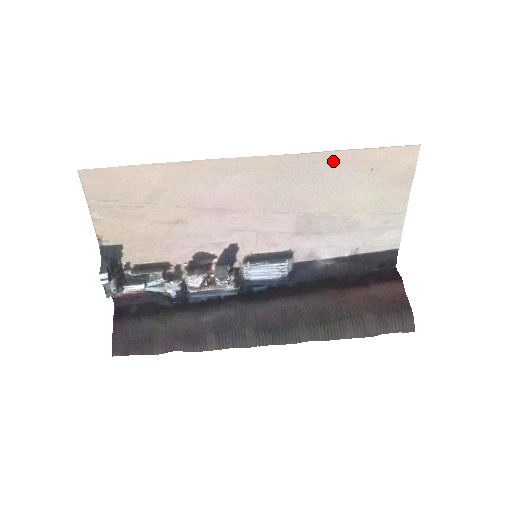
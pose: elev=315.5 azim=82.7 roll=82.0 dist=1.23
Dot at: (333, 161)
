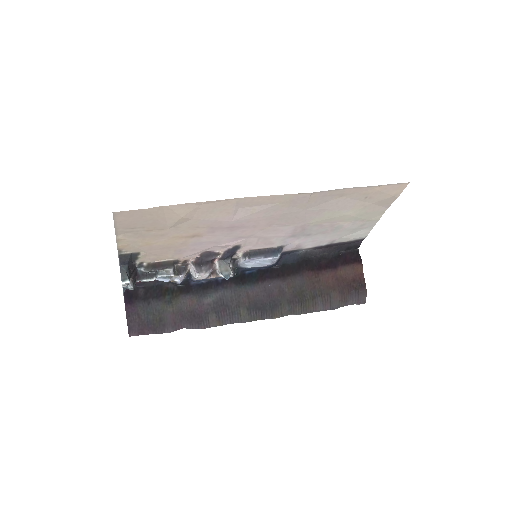
Dot at: (338, 194)
